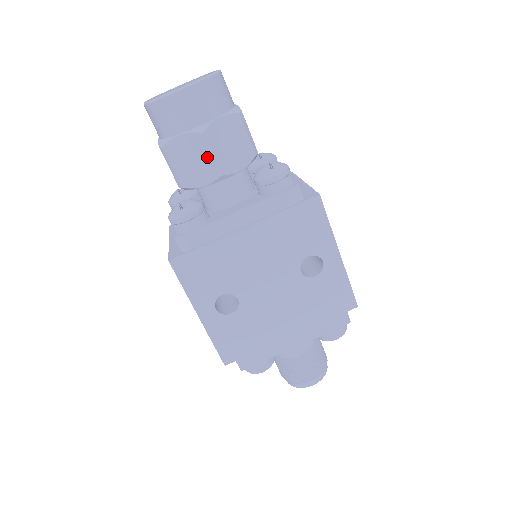
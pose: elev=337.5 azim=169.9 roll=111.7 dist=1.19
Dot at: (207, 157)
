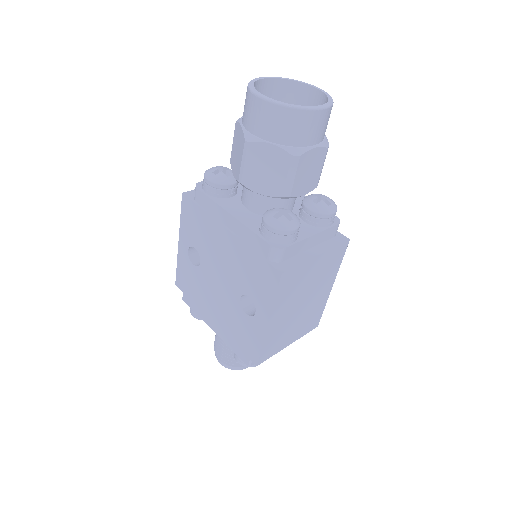
Dot at: (241, 160)
